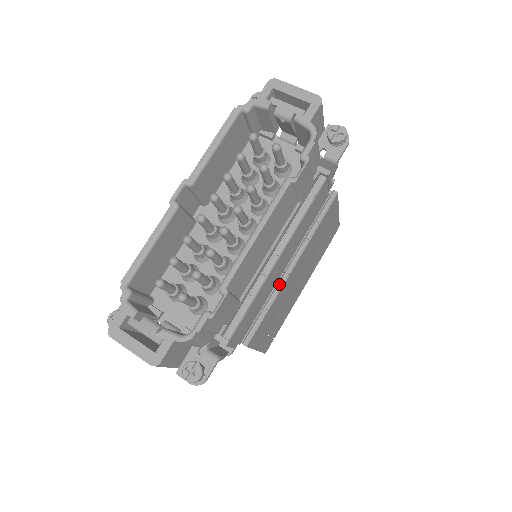
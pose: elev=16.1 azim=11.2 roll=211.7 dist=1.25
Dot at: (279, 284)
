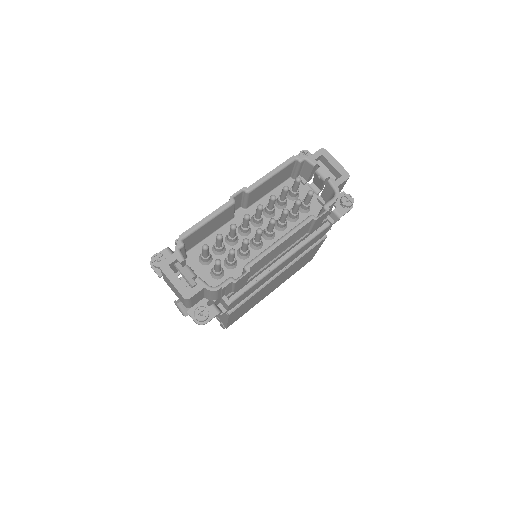
Dot at: (267, 281)
